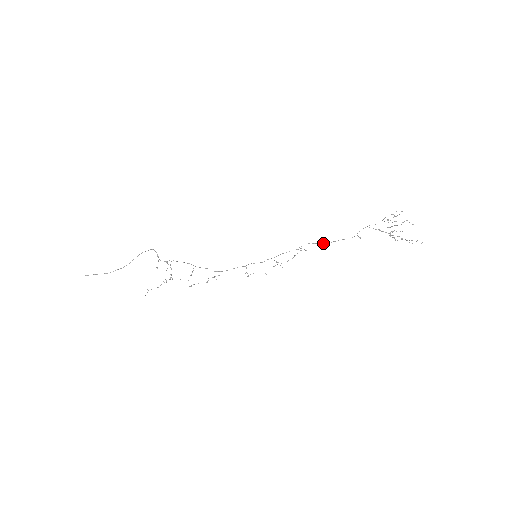
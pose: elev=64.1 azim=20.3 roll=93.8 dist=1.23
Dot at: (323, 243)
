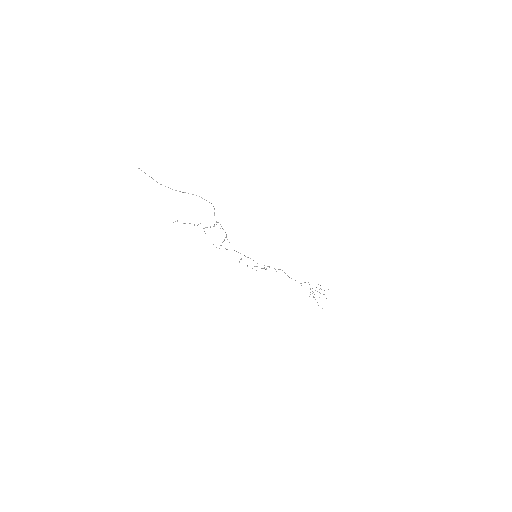
Dot at: occluded
